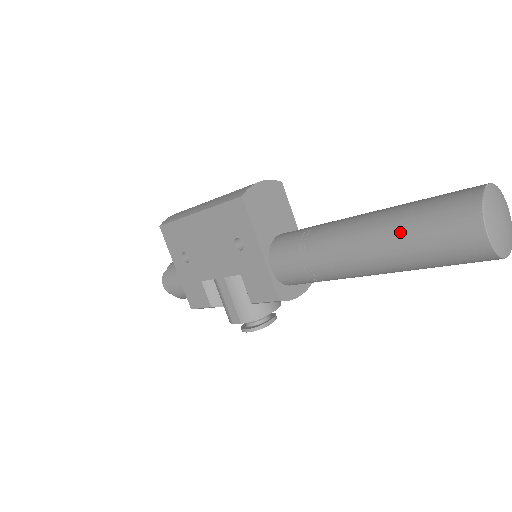
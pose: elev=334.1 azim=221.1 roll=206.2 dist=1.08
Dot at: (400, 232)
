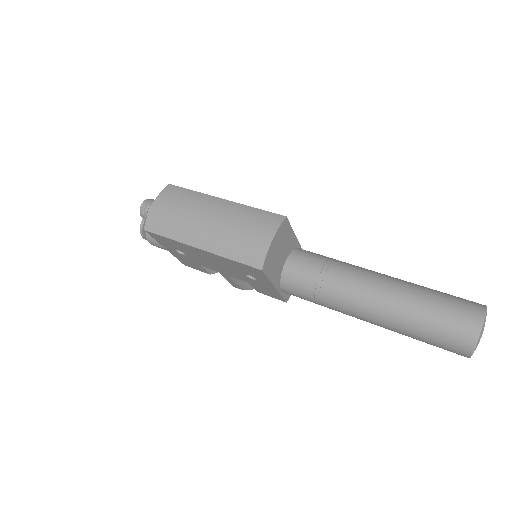
Dot at: (408, 331)
